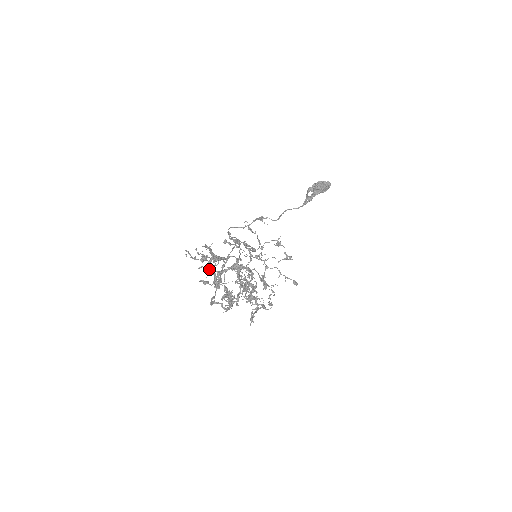
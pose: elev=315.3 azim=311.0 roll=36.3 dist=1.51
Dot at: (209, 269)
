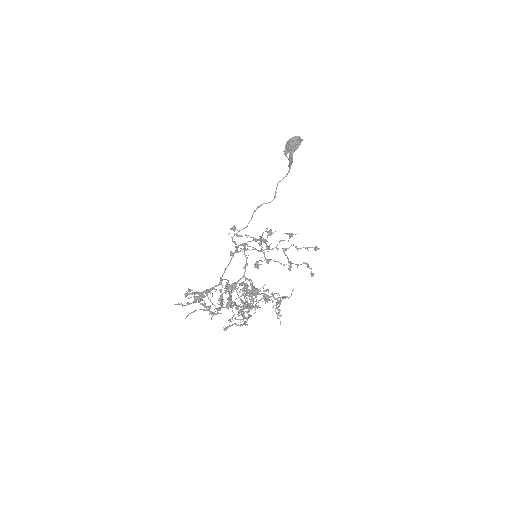
Dot at: occluded
